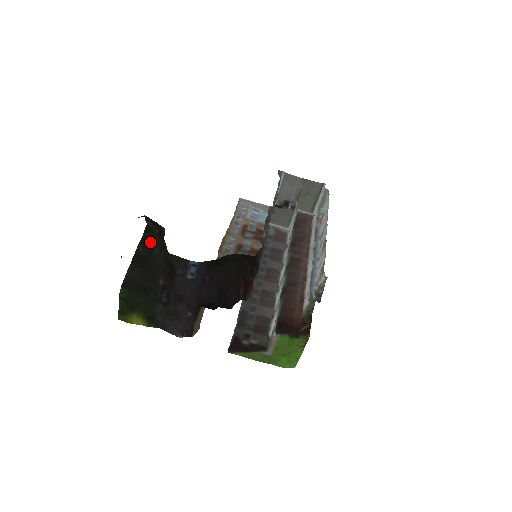
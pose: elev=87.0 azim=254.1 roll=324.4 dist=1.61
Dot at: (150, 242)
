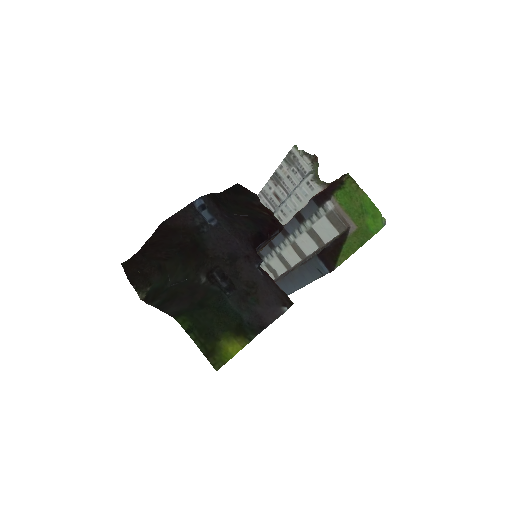
Dot at: (158, 292)
